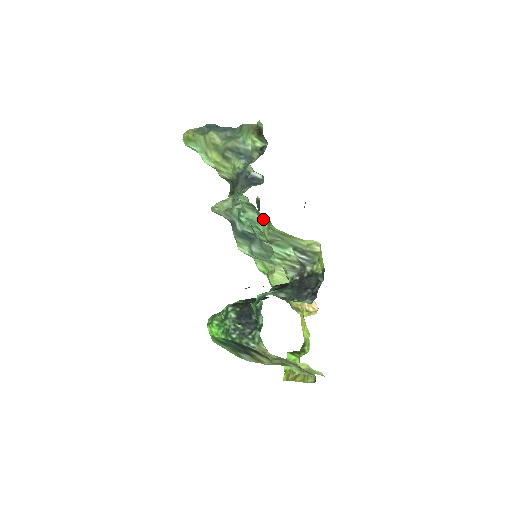
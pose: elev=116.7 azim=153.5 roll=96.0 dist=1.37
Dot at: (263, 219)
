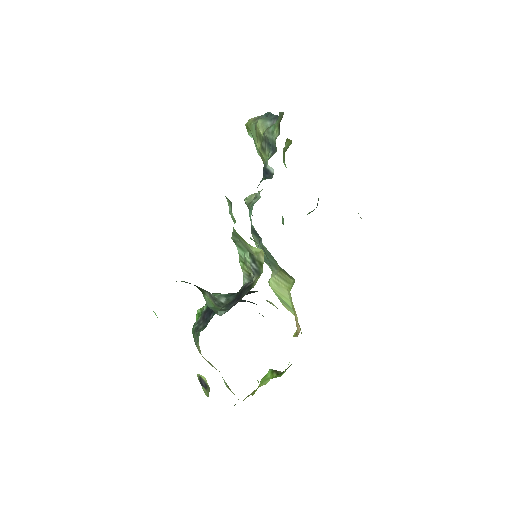
Dot at: (233, 216)
